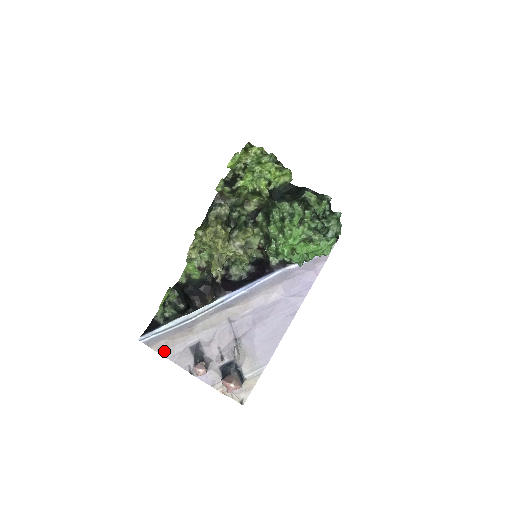
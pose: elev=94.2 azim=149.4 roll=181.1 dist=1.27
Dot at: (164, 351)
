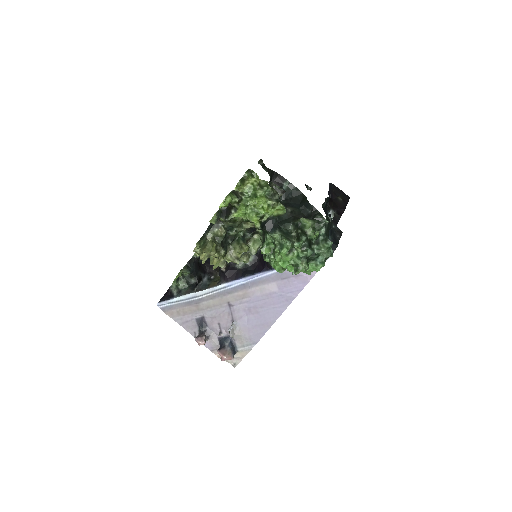
Dot at: (176, 318)
